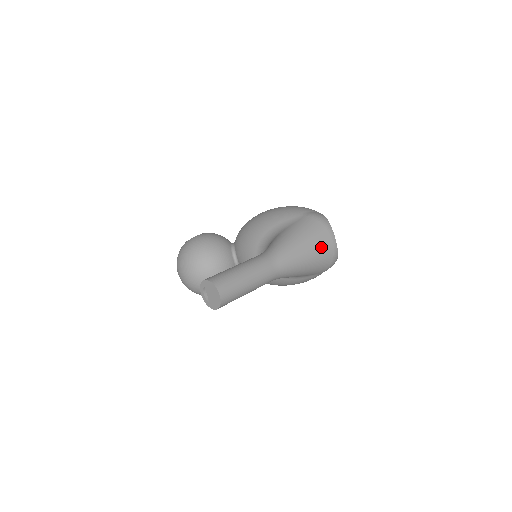
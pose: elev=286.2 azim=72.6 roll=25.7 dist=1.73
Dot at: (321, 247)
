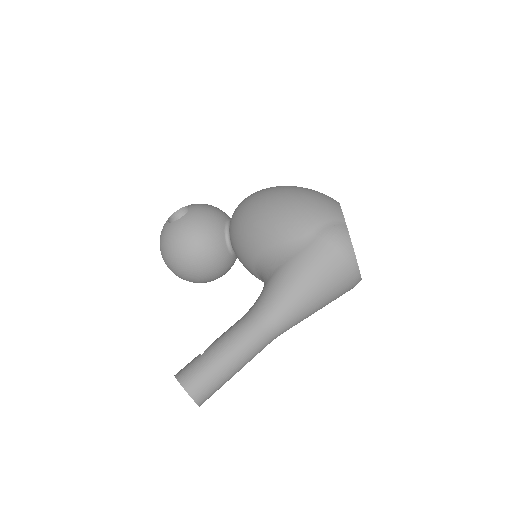
Dot at: (337, 287)
